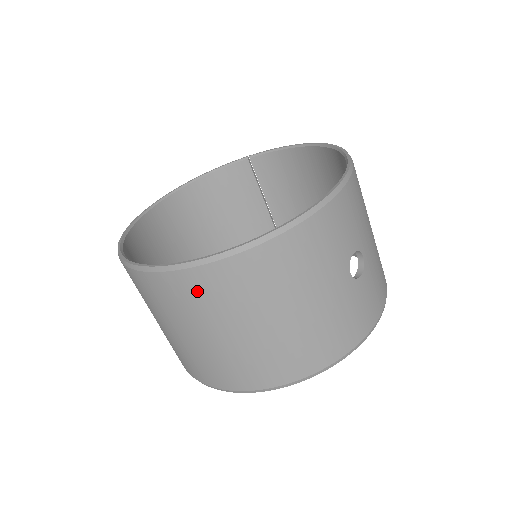
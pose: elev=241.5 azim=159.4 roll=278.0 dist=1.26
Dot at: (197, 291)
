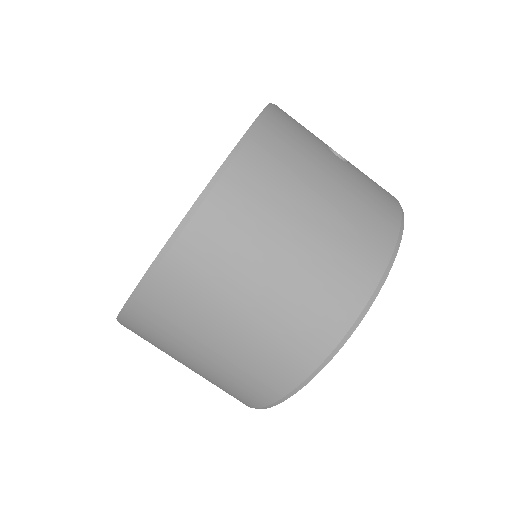
Dot at: (225, 227)
